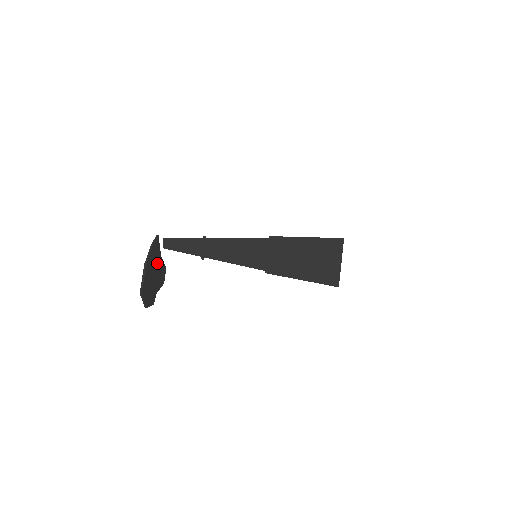
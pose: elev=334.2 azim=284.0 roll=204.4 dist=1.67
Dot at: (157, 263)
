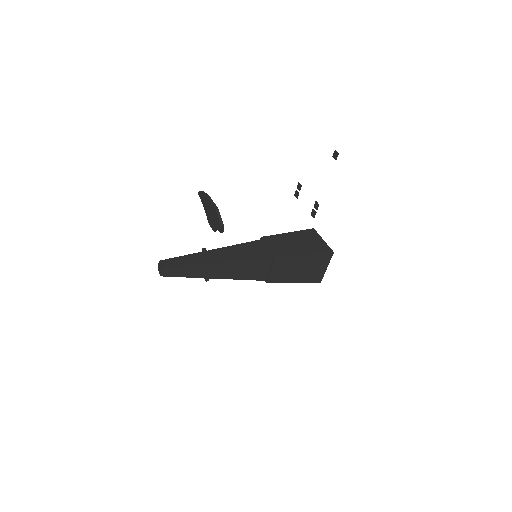
Dot at: occluded
